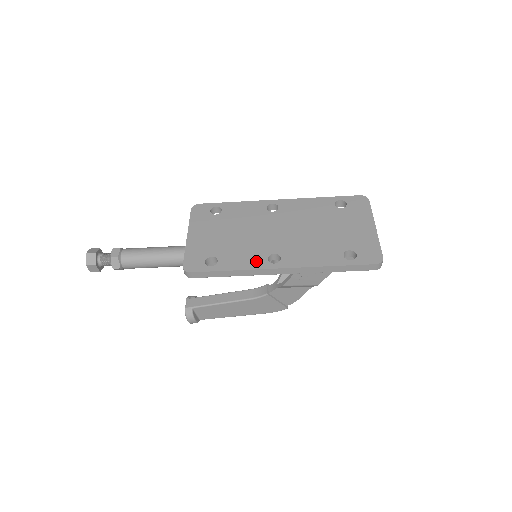
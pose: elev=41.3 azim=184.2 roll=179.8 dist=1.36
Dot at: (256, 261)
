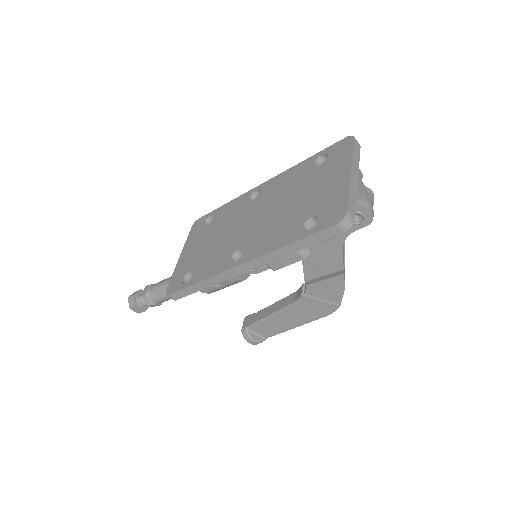
Dot at: (220, 264)
